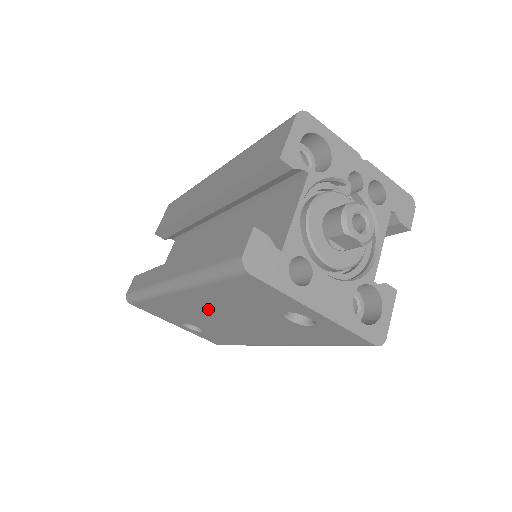
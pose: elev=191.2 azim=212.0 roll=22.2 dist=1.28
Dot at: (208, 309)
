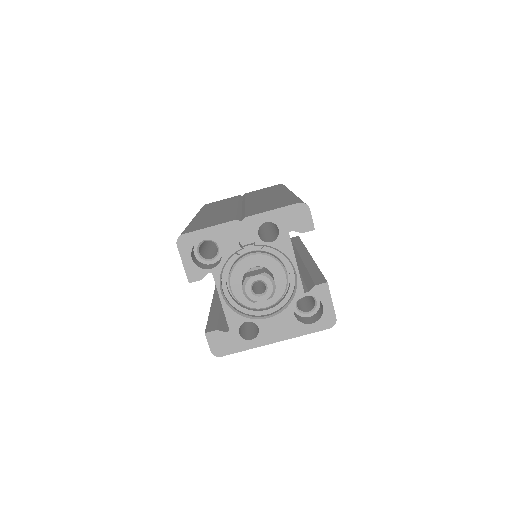
Dot at: occluded
